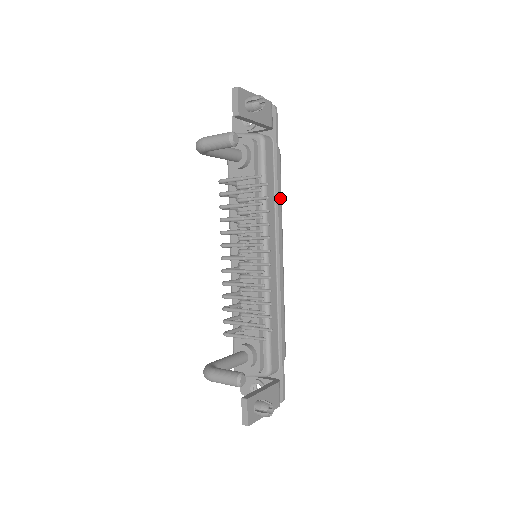
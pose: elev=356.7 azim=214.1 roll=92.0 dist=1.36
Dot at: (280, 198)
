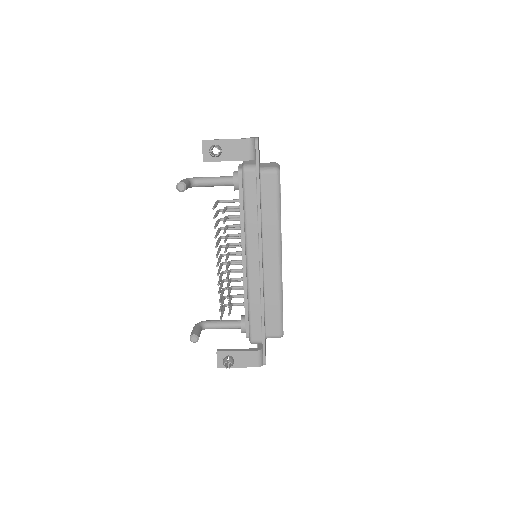
Dot at: (275, 213)
